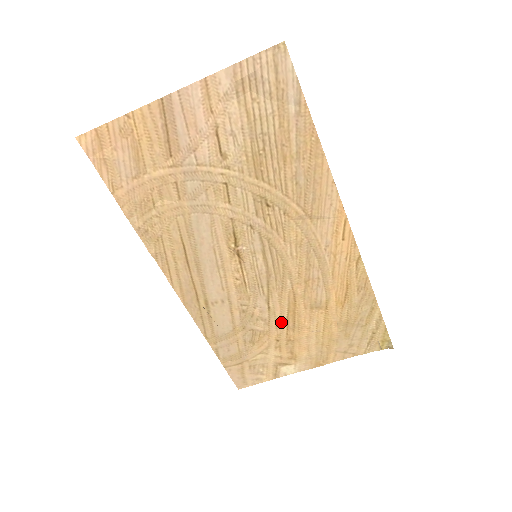
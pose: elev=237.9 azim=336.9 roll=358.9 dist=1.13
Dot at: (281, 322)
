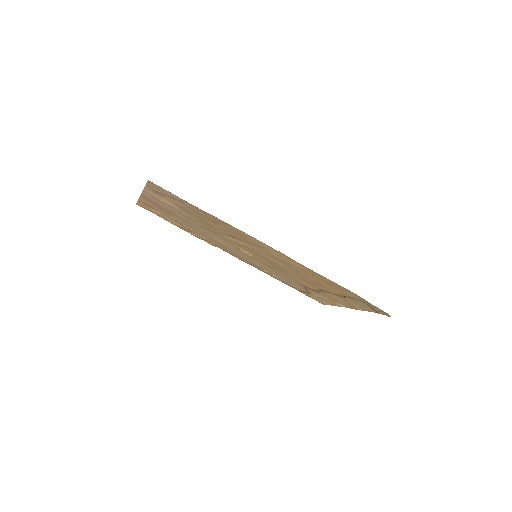
Dot at: (308, 284)
